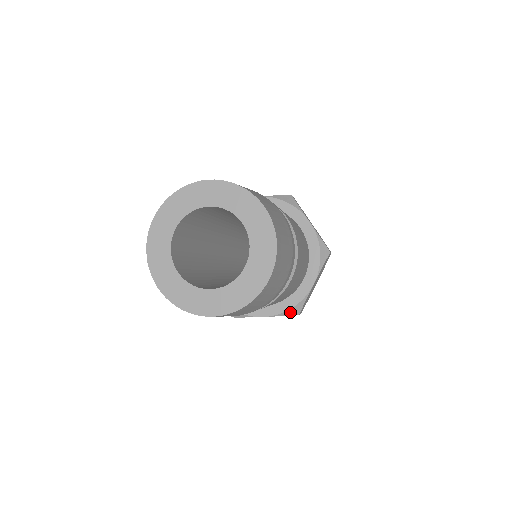
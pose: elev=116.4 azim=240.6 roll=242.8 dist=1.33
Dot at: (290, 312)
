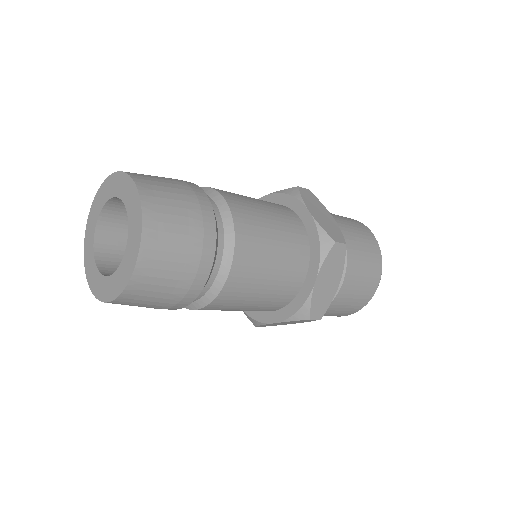
Dot at: (249, 317)
